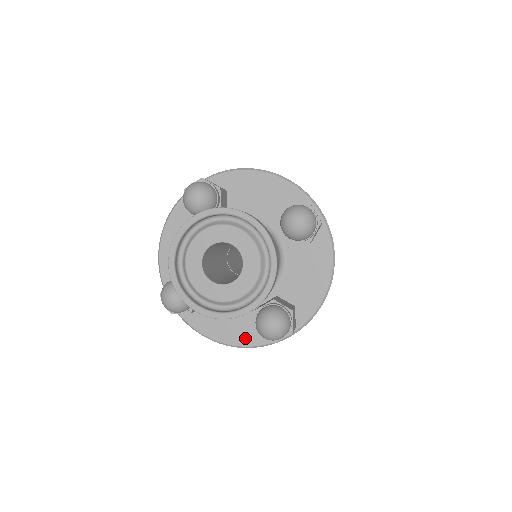
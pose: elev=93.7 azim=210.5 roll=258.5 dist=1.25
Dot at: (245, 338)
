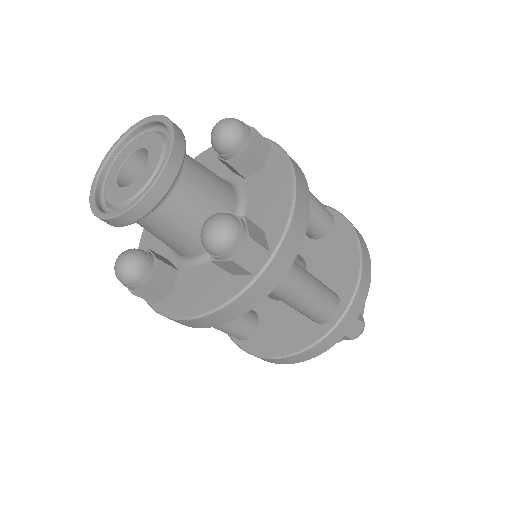
Dot at: (219, 296)
